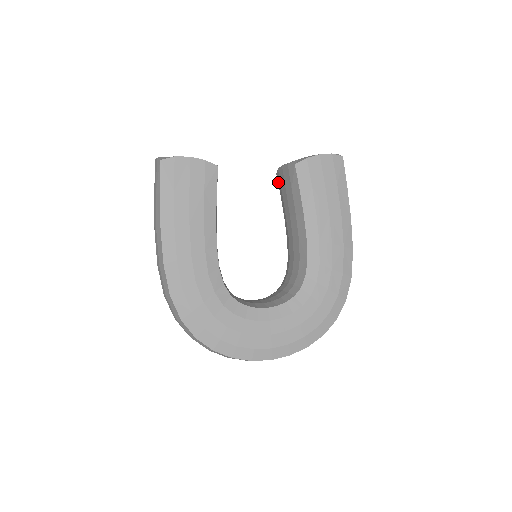
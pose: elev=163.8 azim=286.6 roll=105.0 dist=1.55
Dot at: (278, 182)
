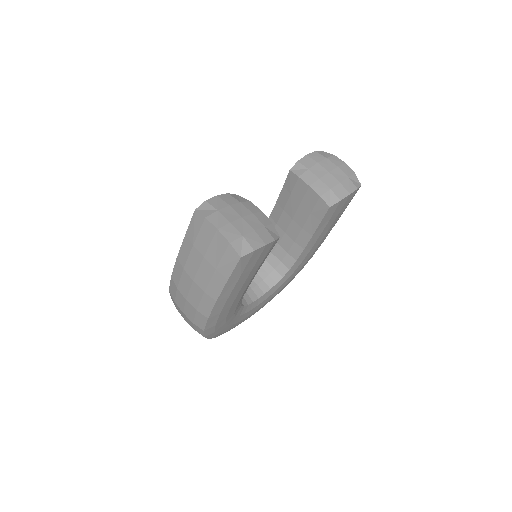
Dot at: (289, 179)
